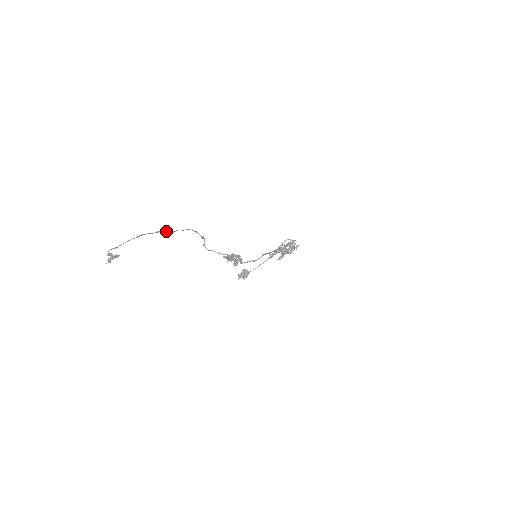
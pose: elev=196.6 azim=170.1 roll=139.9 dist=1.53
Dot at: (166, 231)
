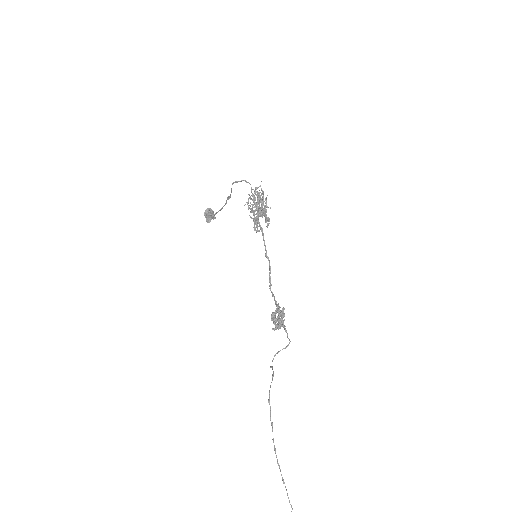
Dot at: occluded
